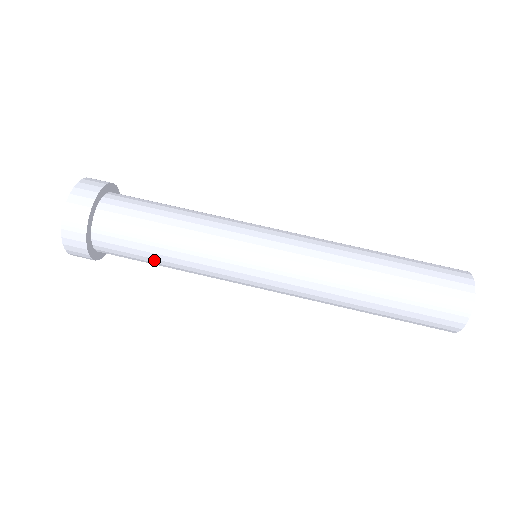
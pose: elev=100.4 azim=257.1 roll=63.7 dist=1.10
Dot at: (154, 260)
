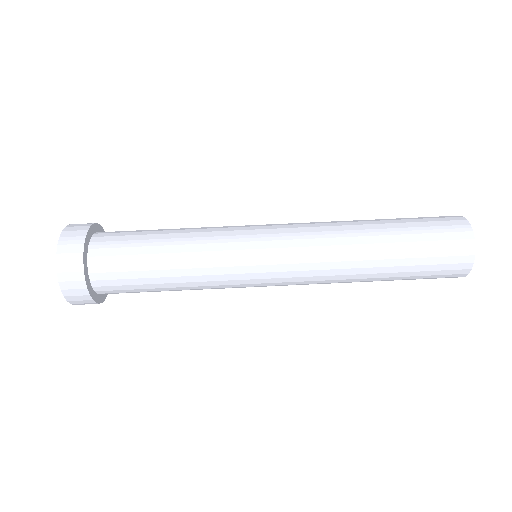
Dot at: (154, 265)
